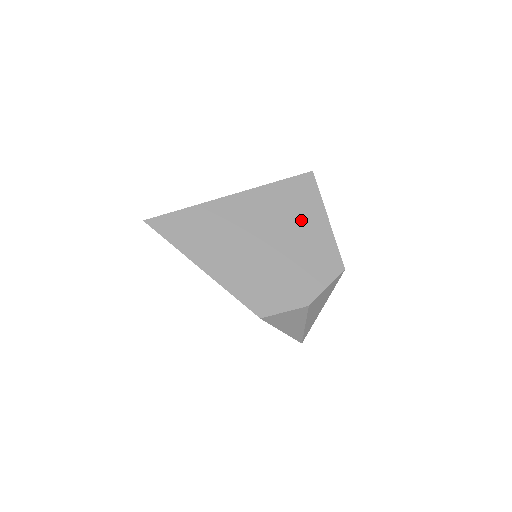
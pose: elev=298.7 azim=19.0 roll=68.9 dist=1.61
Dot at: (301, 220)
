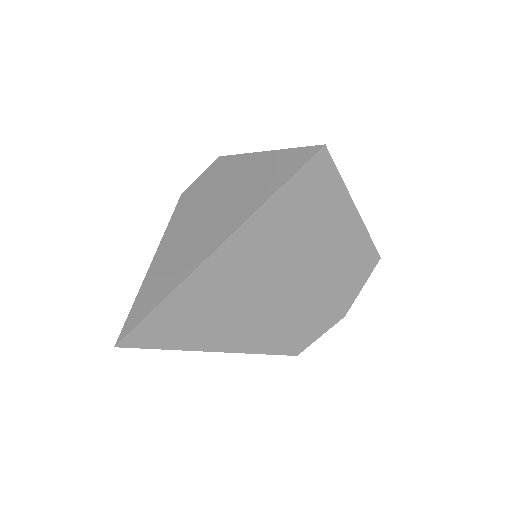
Dot at: (321, 229)
